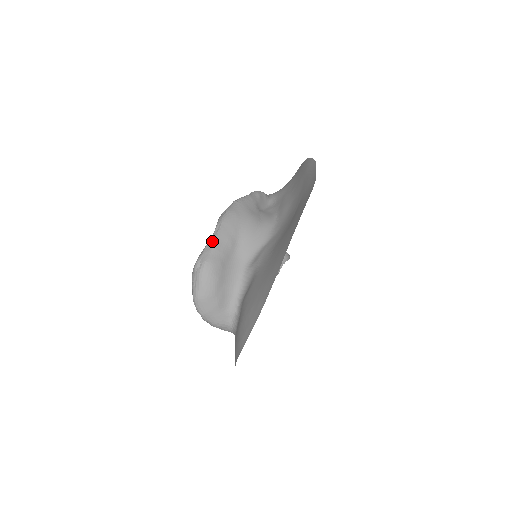
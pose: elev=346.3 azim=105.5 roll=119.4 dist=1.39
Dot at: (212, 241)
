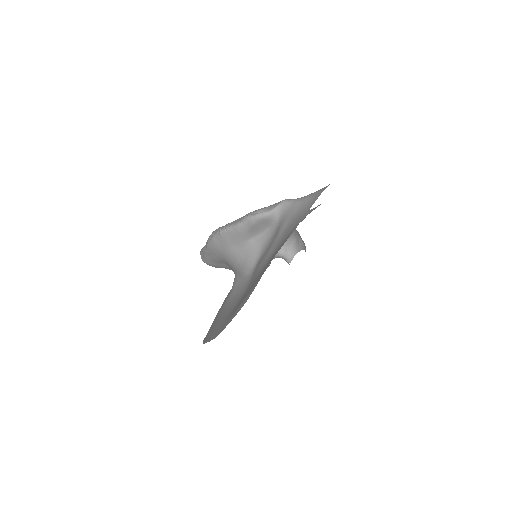
Dot at: (203, 253)
